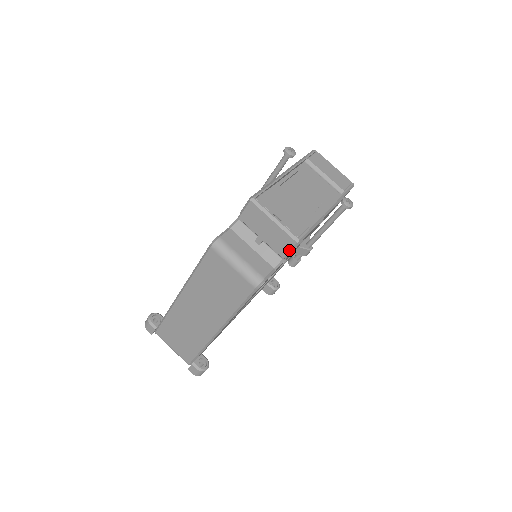
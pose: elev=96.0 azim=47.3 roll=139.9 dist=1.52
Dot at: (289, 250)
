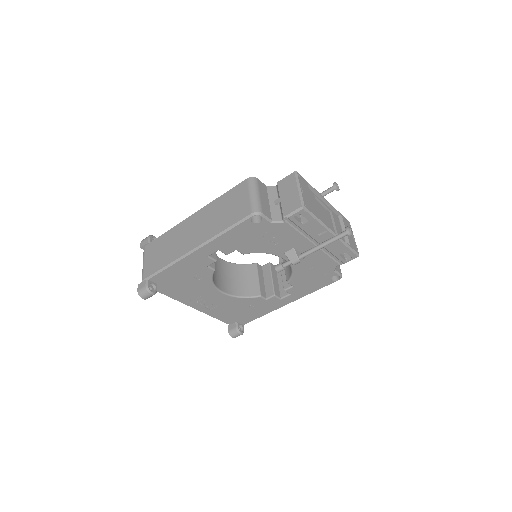
Dot at: (292, 211)
